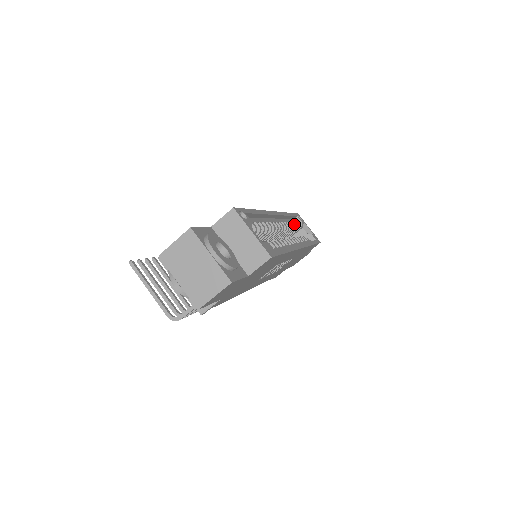
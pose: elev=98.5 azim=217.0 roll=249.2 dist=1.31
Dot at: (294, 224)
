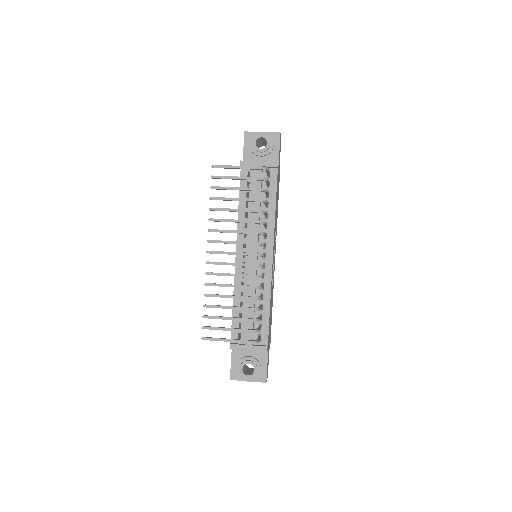
Dot at: occluded
